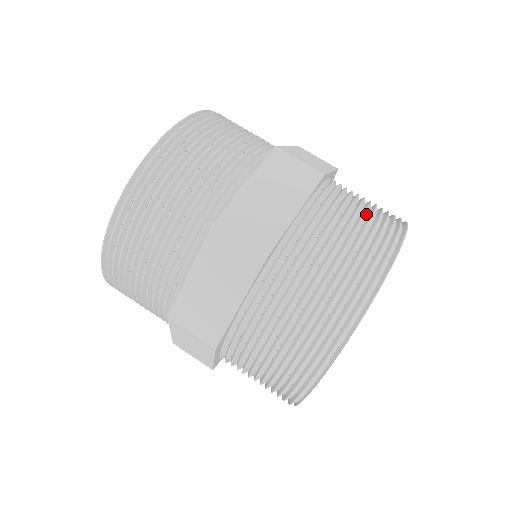
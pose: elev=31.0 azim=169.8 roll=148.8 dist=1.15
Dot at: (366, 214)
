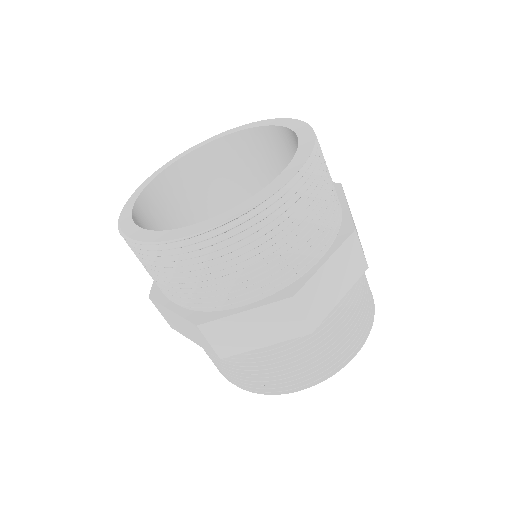
Dot at: (364, 293)
